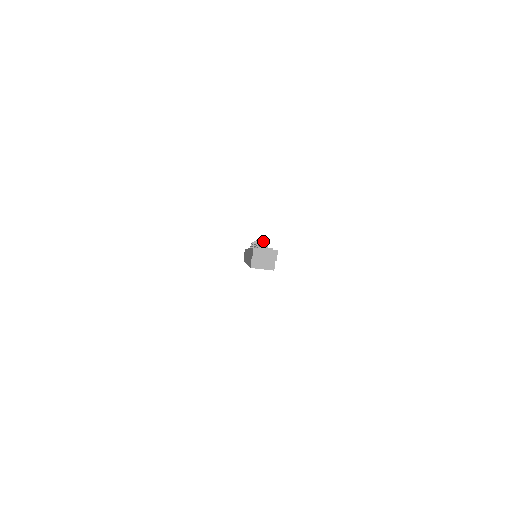
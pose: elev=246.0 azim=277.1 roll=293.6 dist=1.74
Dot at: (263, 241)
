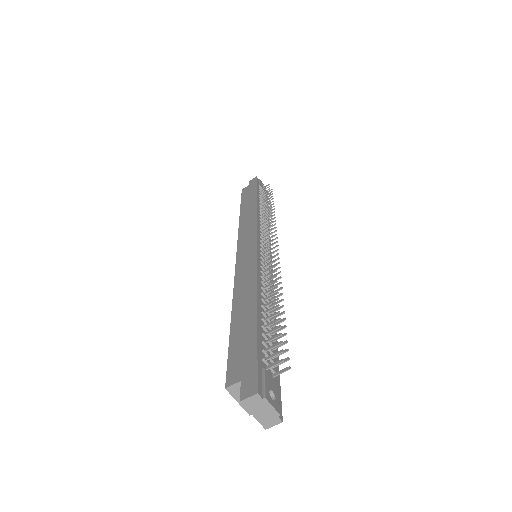
Dot at: (281, 294)
